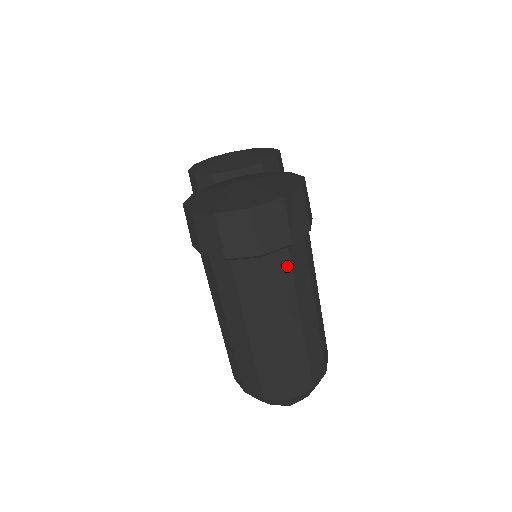
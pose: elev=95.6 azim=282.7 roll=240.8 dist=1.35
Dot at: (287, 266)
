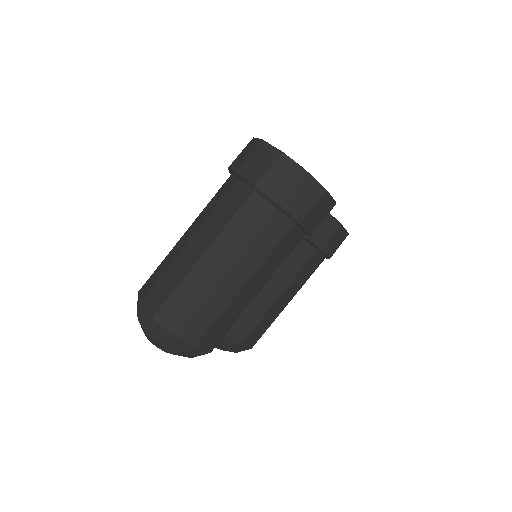
Dot at: (261, 220)
